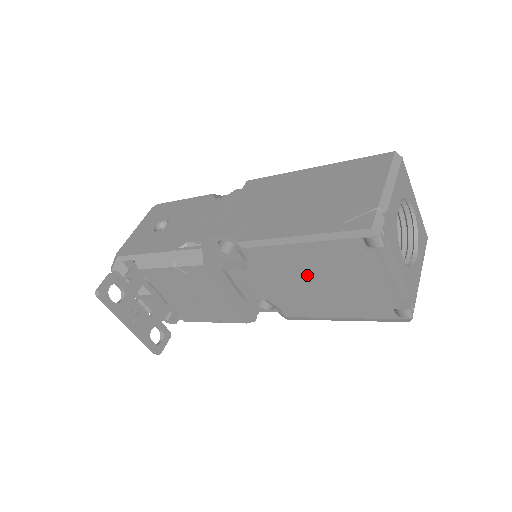
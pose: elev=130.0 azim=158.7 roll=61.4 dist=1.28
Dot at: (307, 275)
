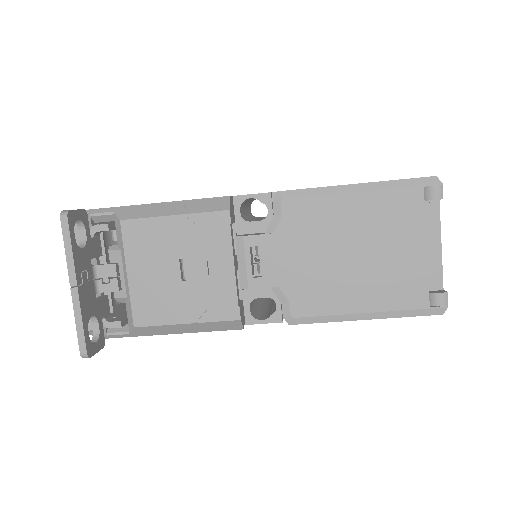
Dot at: (348, 241)
